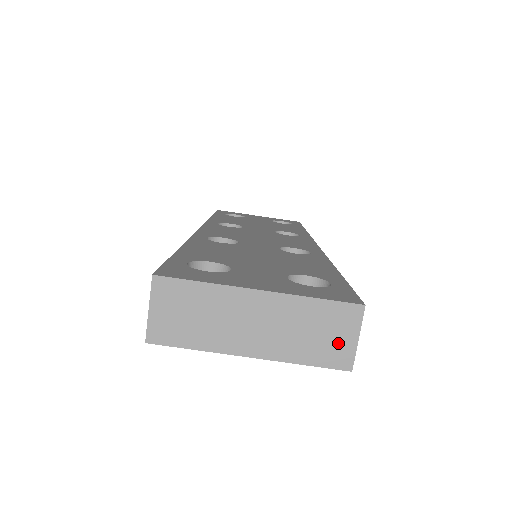
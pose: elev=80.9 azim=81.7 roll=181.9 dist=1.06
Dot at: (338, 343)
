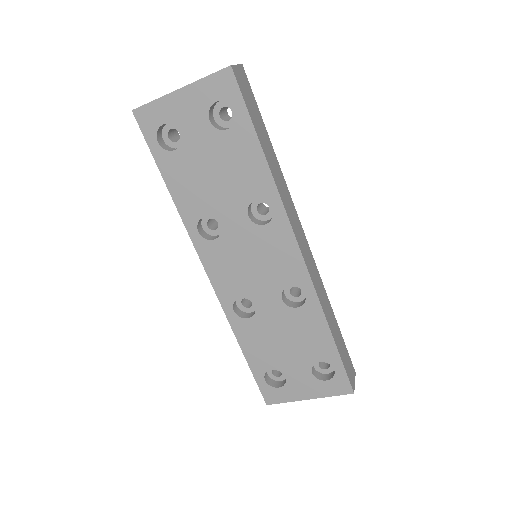
Dot at: occluded
